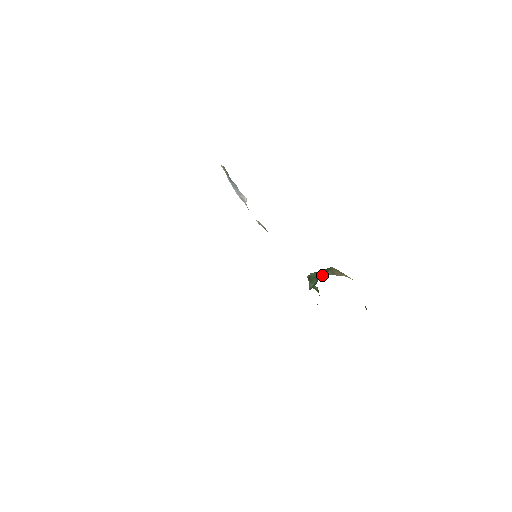
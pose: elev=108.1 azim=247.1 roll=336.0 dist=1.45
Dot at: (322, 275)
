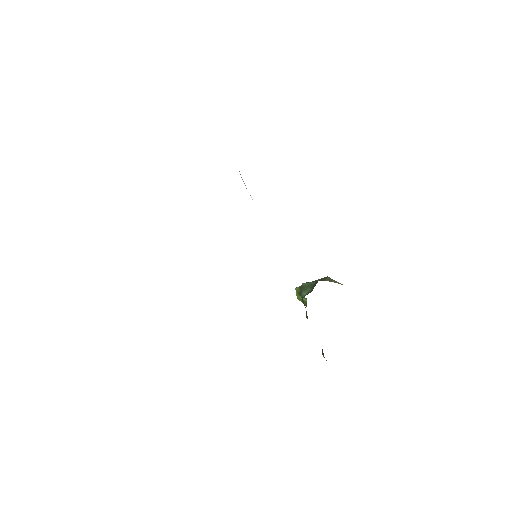
Dot at: occluded
